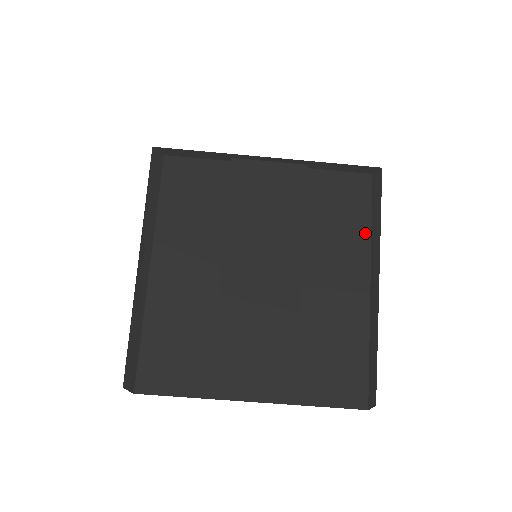
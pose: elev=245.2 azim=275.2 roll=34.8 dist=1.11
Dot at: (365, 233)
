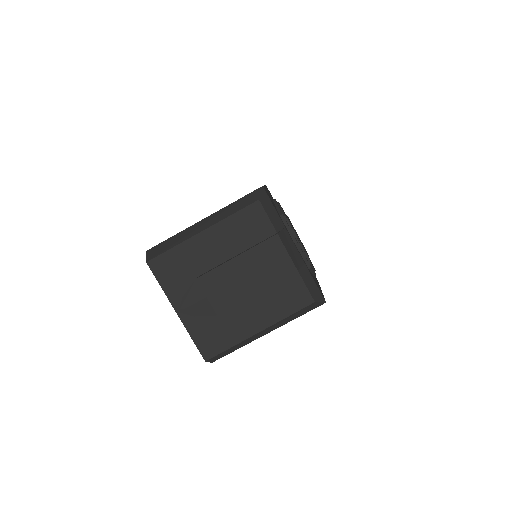
Dot at: (283, 316)
